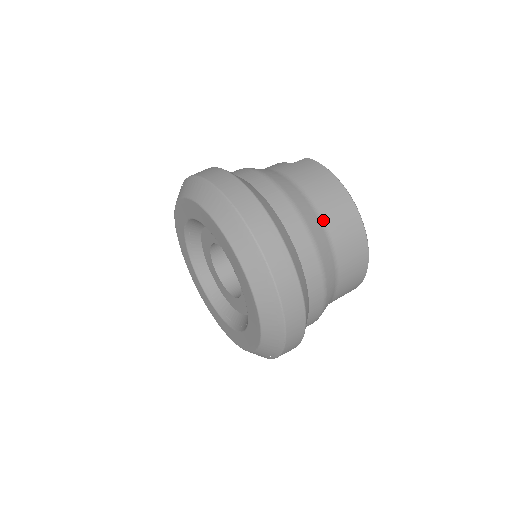
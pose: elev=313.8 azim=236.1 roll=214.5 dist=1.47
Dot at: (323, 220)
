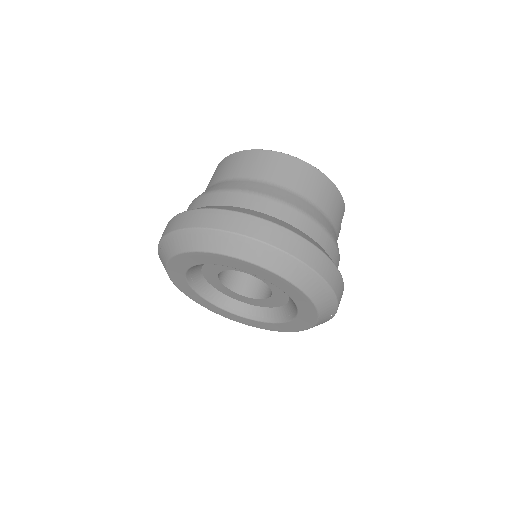
Dot at: (250, 178)
